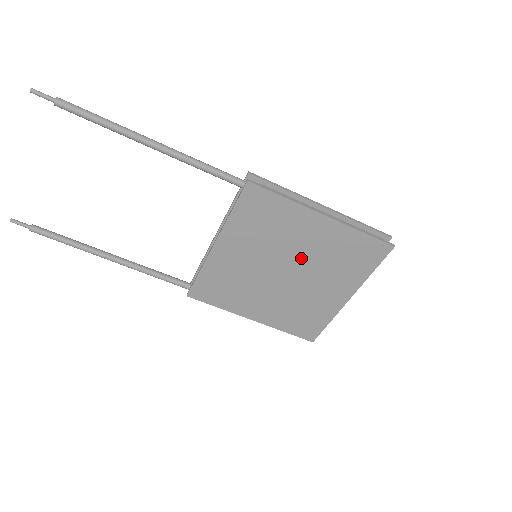
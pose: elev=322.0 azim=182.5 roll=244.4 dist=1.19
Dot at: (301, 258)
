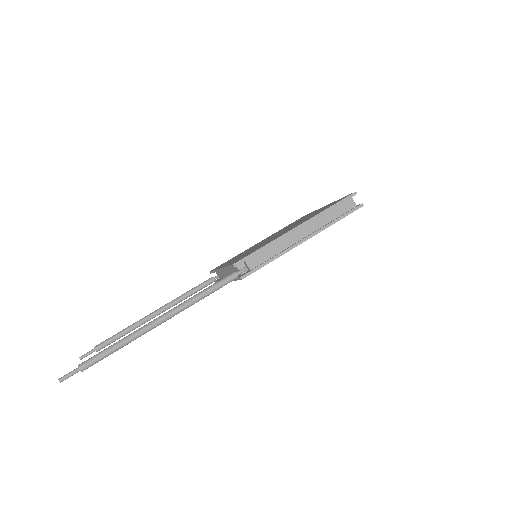
Dot at: occluded
